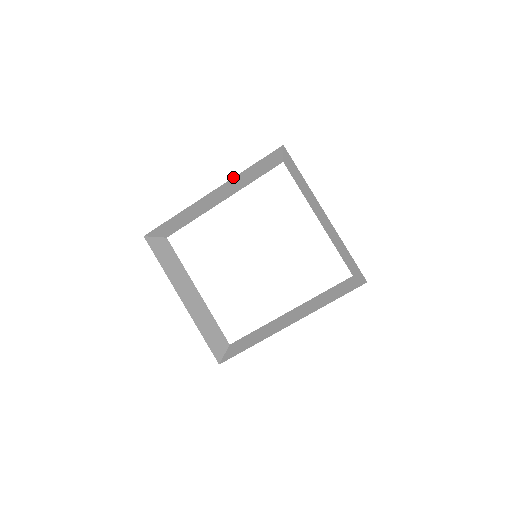
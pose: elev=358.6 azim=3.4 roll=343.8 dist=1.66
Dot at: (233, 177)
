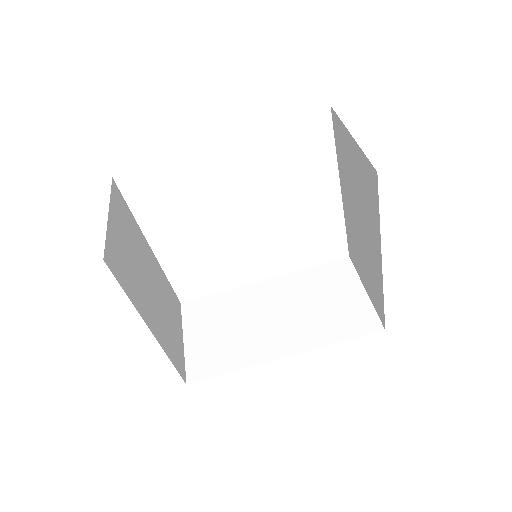
Dot at: occluded
